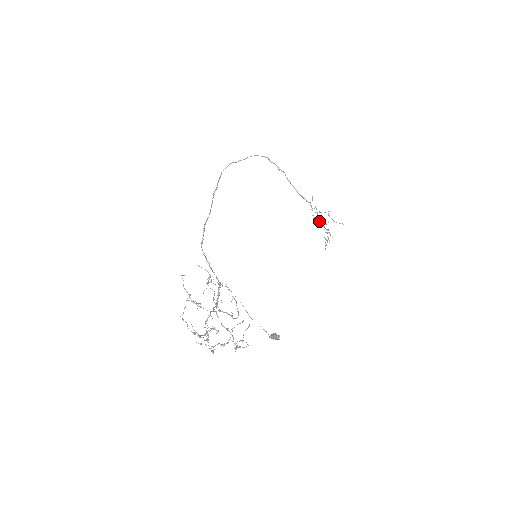
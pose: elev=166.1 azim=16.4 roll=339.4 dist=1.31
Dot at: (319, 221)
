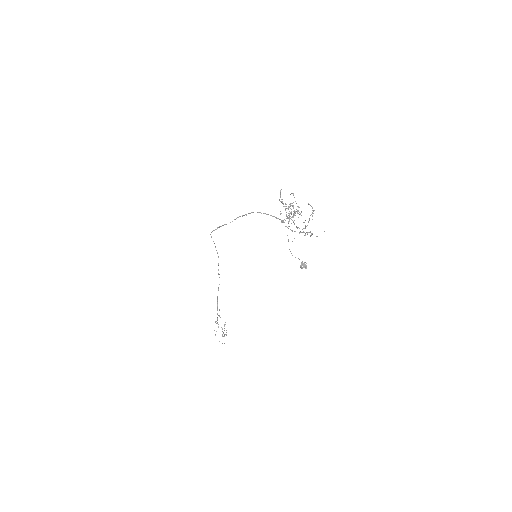
Dot at: occluded
